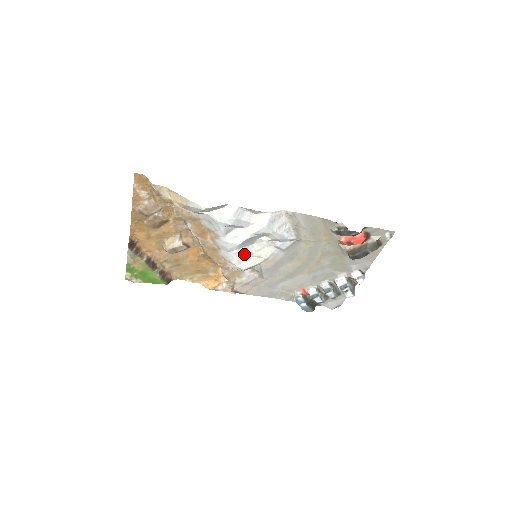
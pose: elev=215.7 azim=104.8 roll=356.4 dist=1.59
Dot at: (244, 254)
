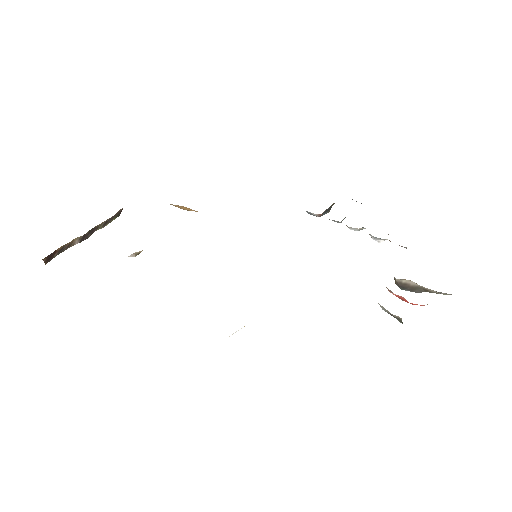
Dot at: occluded
